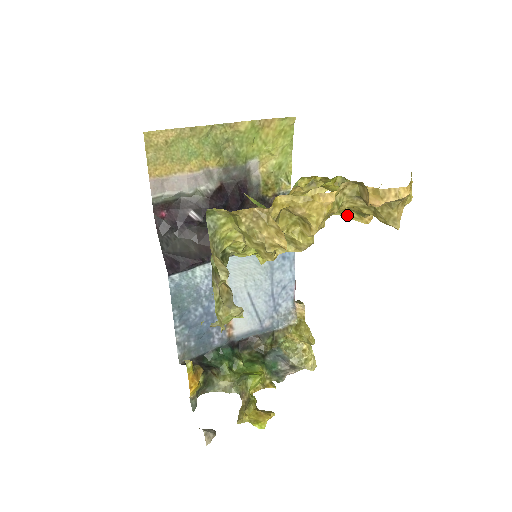
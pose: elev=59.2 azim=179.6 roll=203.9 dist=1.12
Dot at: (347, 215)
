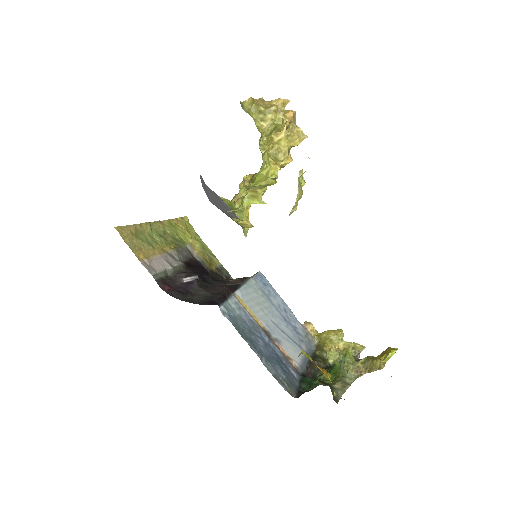
Dot at: (280, 163)
